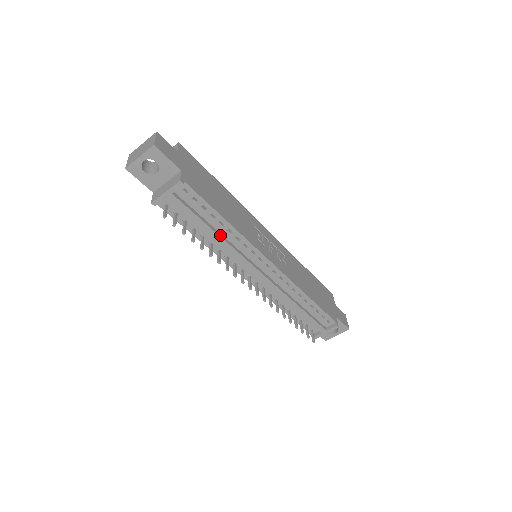
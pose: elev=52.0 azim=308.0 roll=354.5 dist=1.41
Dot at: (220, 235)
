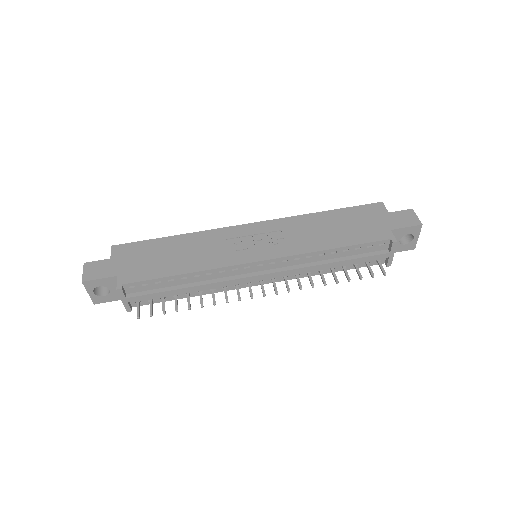
Dot at: (194, 285)
